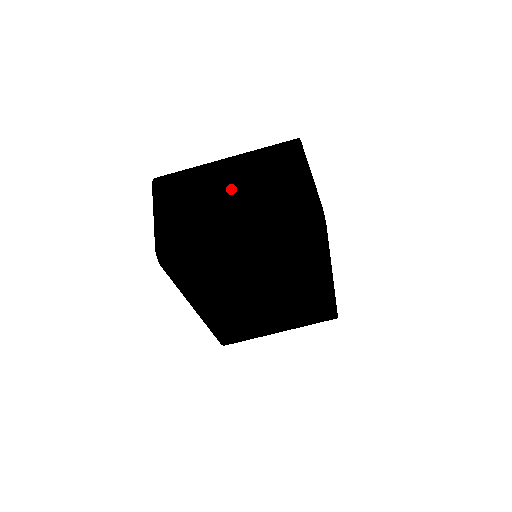
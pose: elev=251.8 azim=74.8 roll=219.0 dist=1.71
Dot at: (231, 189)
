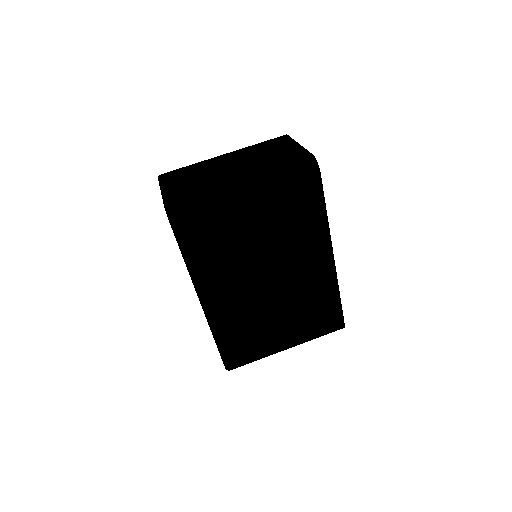
Dot at: (231, 164)
